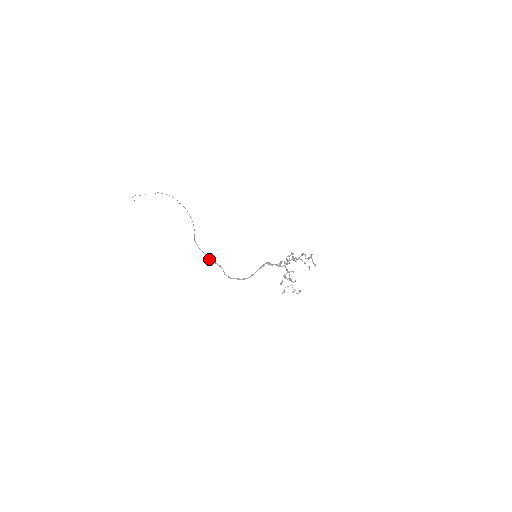
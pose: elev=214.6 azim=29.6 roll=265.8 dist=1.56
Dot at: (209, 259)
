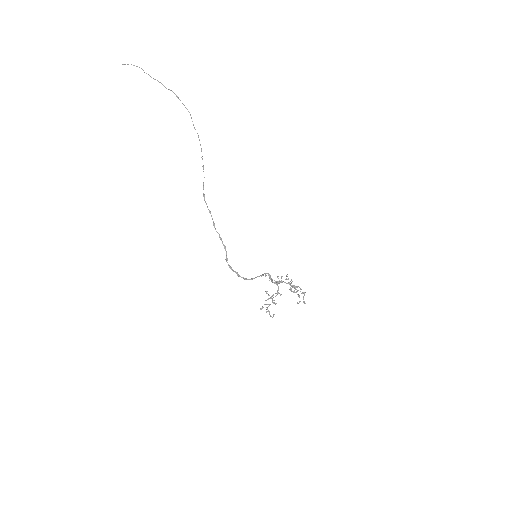
Dot at: occluded
